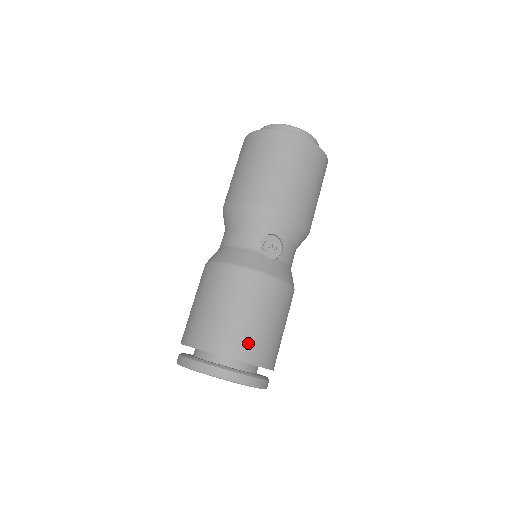
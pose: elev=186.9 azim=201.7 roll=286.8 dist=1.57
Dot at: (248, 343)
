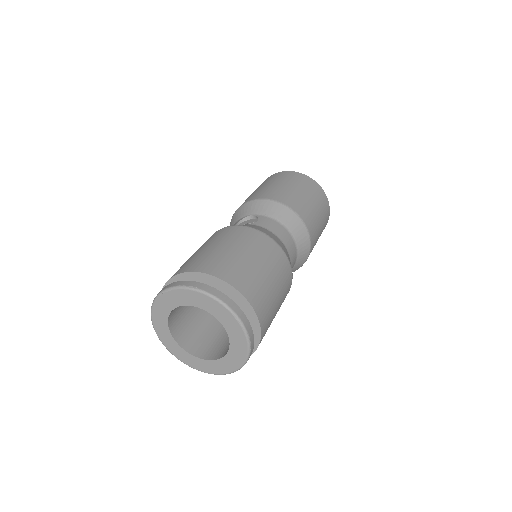
Dot at: (197, 261)
